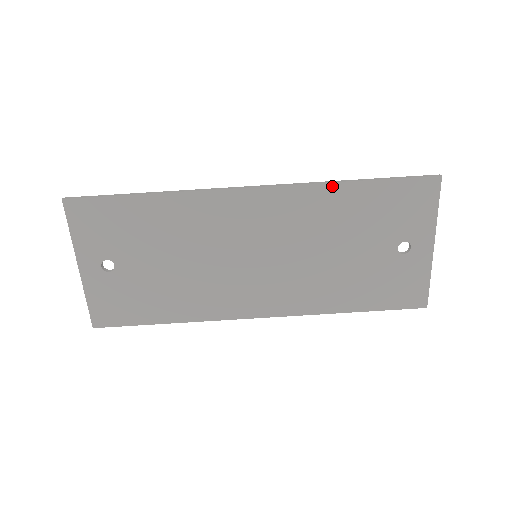
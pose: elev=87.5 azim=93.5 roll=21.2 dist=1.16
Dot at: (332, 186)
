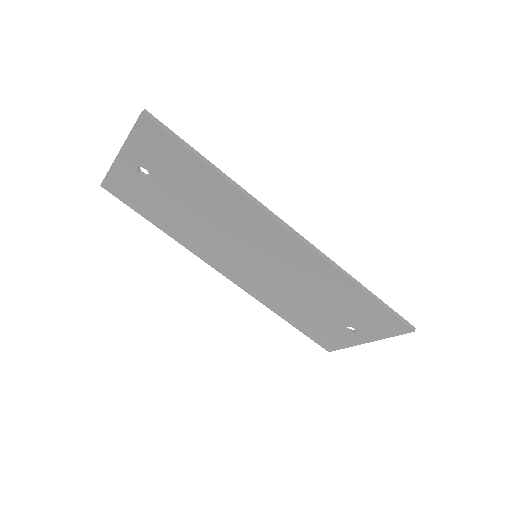
Dot at: (346, 279)
